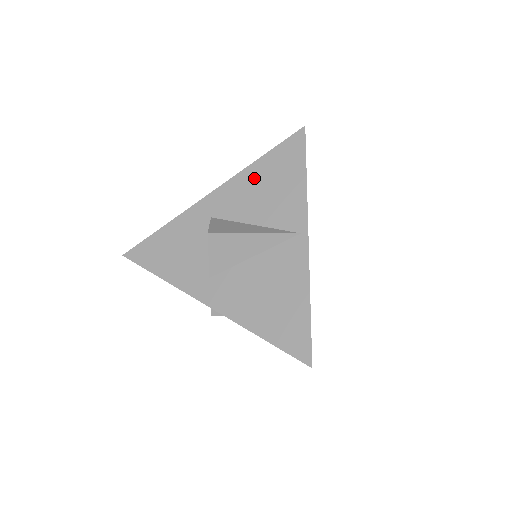
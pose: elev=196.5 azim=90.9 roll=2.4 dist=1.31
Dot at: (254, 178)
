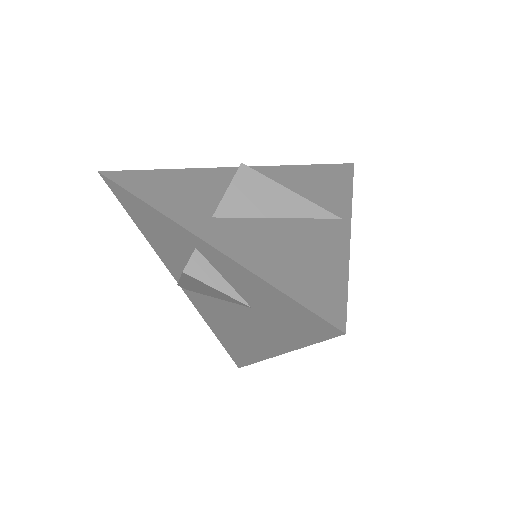
Dot at: (293, 173)
